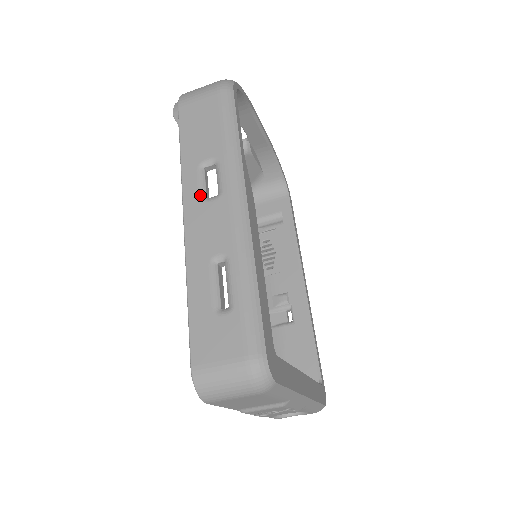
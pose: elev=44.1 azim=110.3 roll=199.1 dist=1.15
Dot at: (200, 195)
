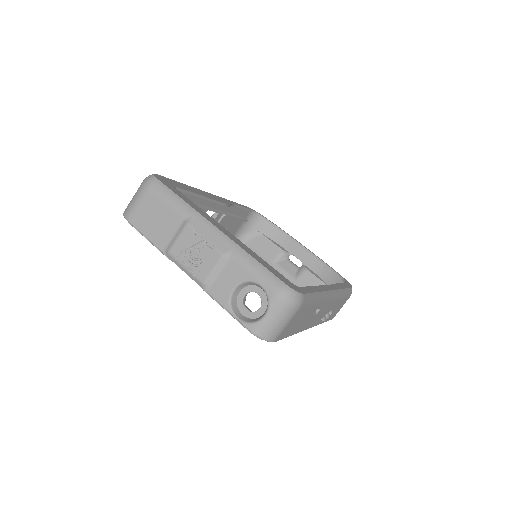
Dot at: occluded
